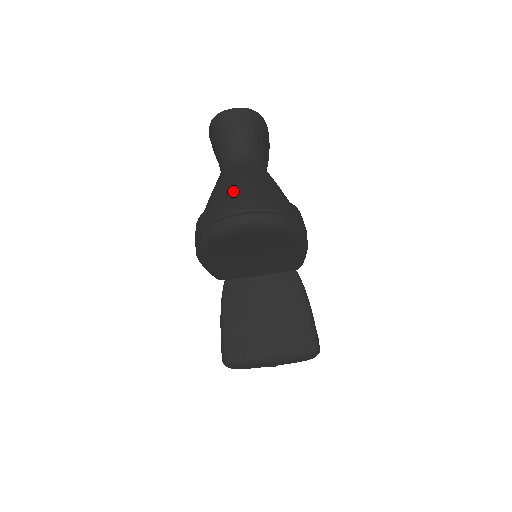
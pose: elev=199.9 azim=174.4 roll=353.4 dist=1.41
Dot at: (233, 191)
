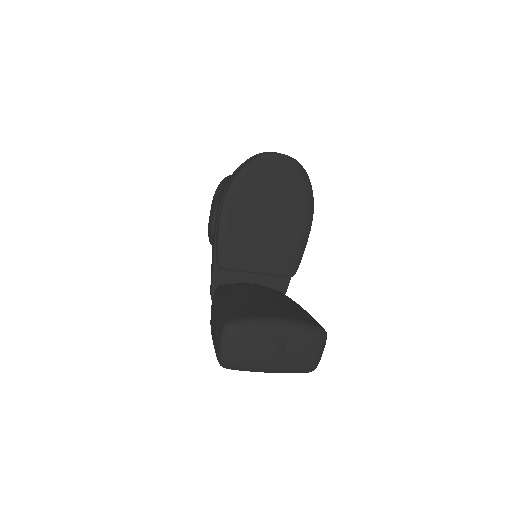
Dot at: occluded
